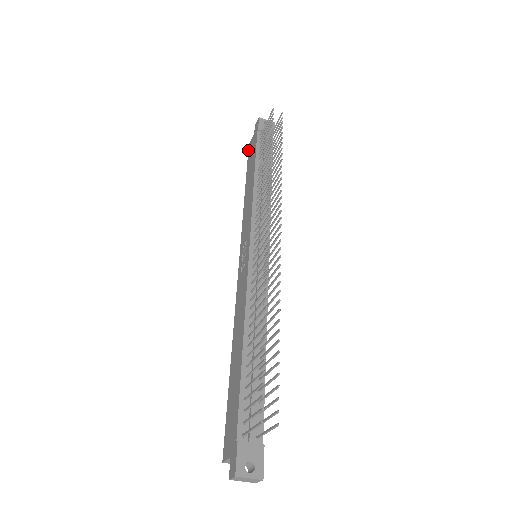
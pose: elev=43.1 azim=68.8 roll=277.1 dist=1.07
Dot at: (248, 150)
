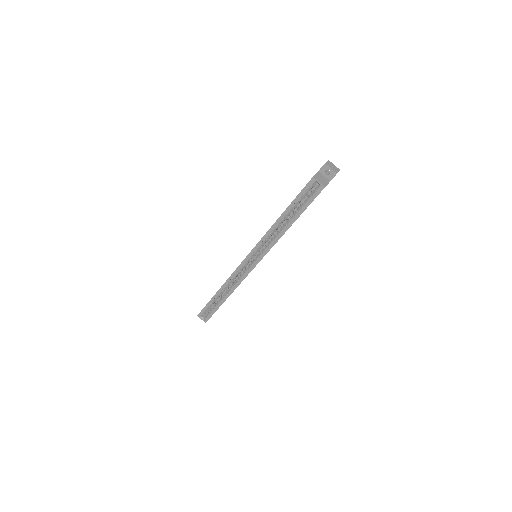
Dot at: (200, 312)
